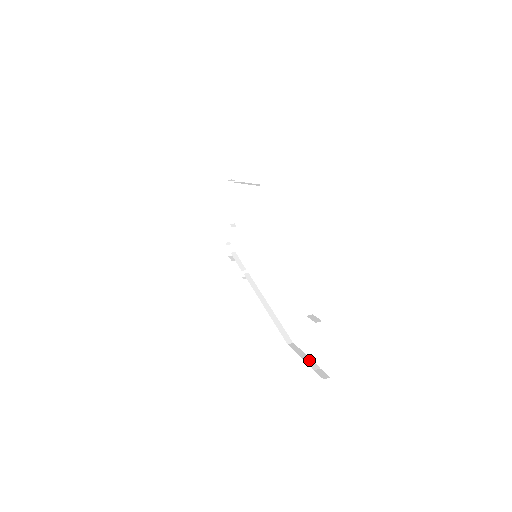
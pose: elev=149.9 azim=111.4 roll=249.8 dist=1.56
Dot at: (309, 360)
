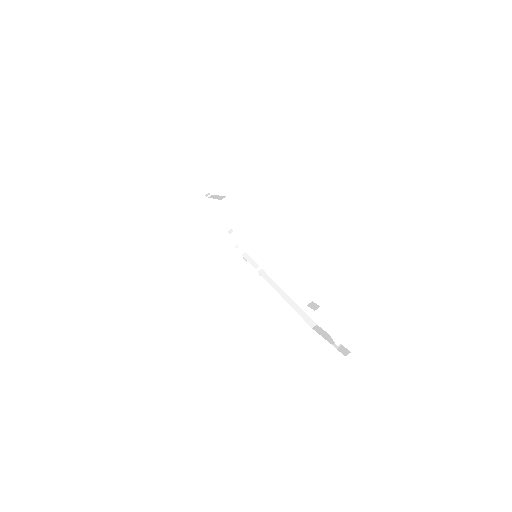
Dot at: (331, 339)
